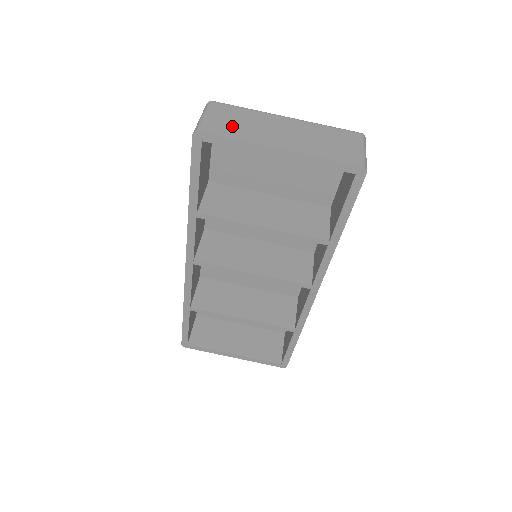
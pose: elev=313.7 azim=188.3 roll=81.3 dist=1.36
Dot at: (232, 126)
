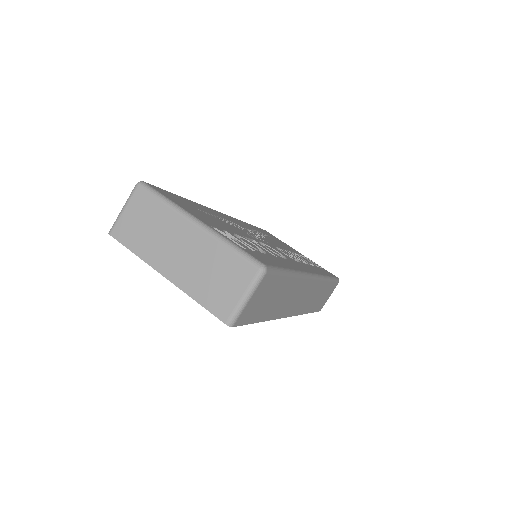
Dot at: (138, 232)
